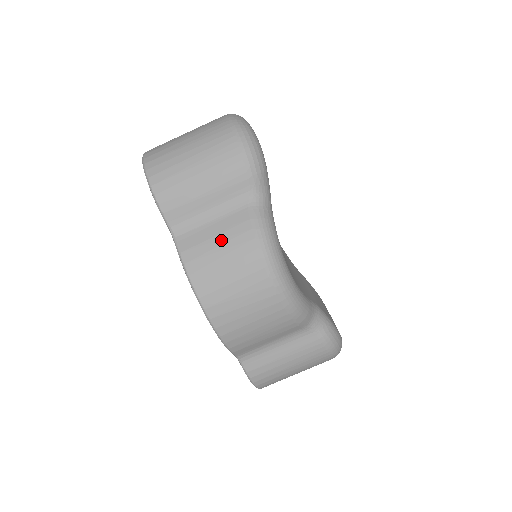
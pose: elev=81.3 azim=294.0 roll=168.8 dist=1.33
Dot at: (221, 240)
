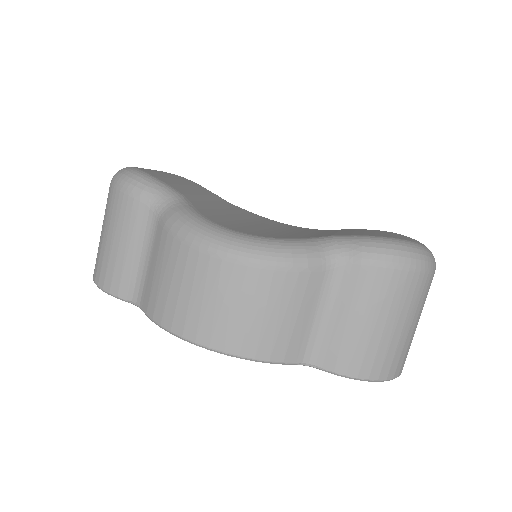
Dot at: (158, 269)
